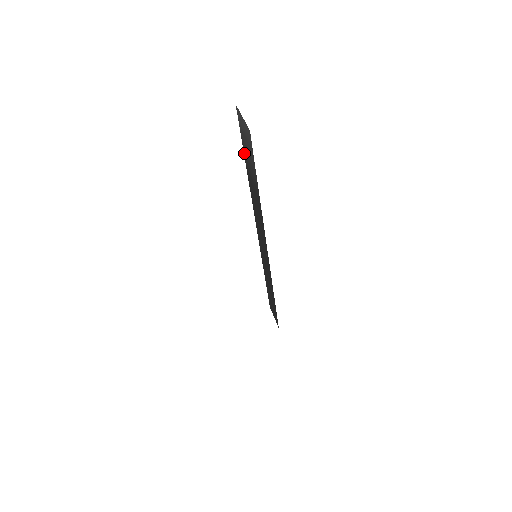
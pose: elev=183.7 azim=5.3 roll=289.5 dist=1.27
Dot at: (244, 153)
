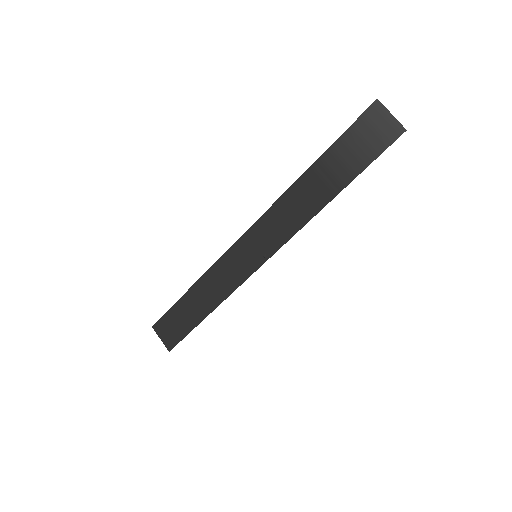
Dot at: (334, 145)
